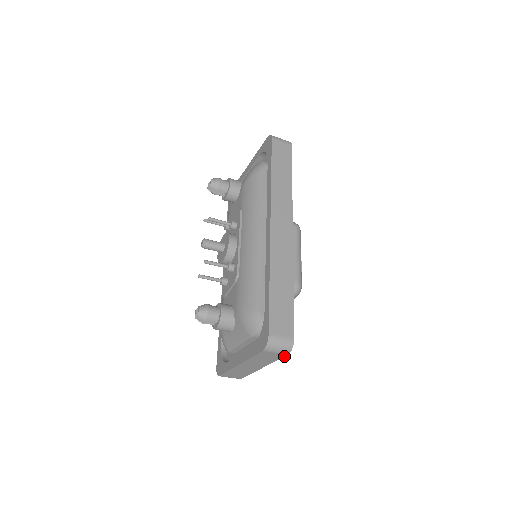
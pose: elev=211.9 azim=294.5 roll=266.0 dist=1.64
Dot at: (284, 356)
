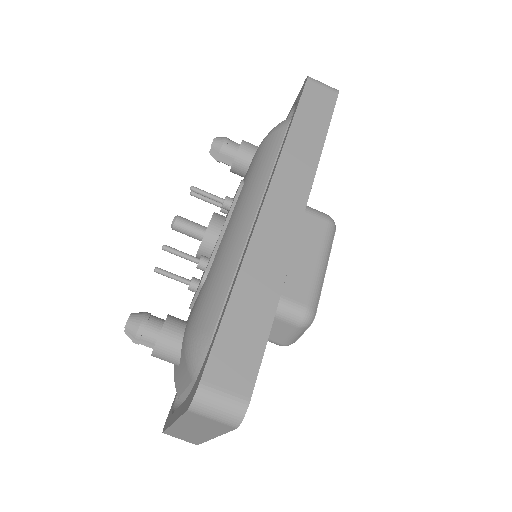
Dot at: (232, 429)
